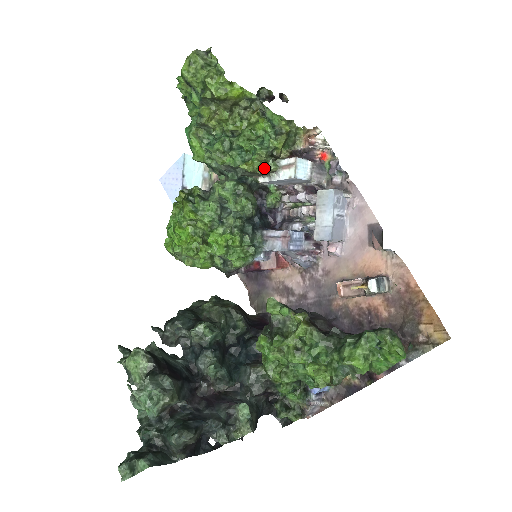
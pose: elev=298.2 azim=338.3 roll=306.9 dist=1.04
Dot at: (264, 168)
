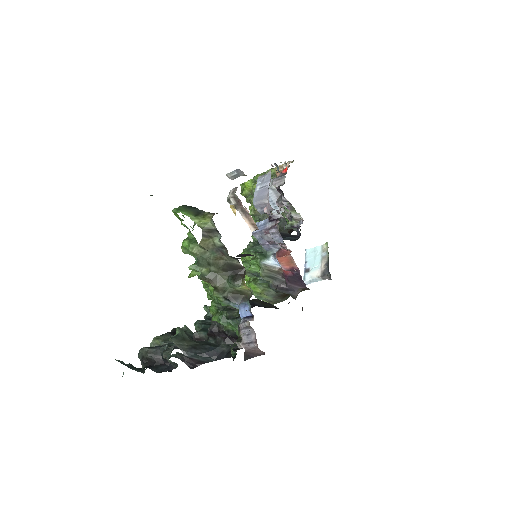
Dot at: occluded
